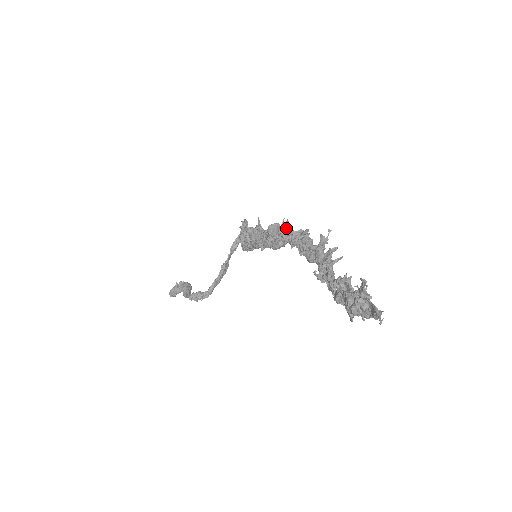
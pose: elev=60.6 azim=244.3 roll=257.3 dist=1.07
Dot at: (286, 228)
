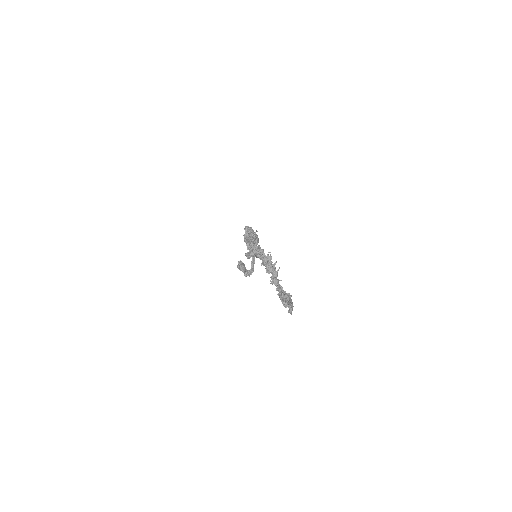
Dot at: occluded
